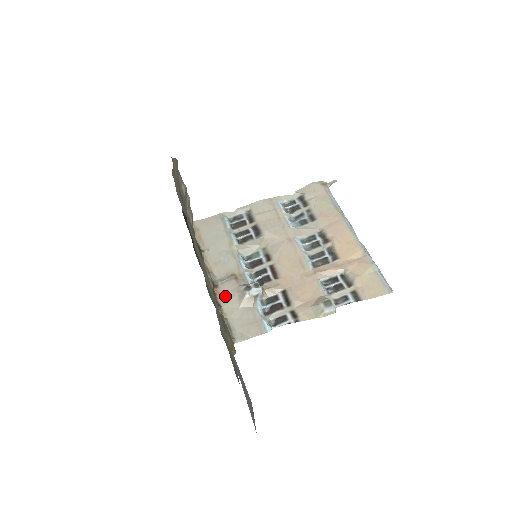
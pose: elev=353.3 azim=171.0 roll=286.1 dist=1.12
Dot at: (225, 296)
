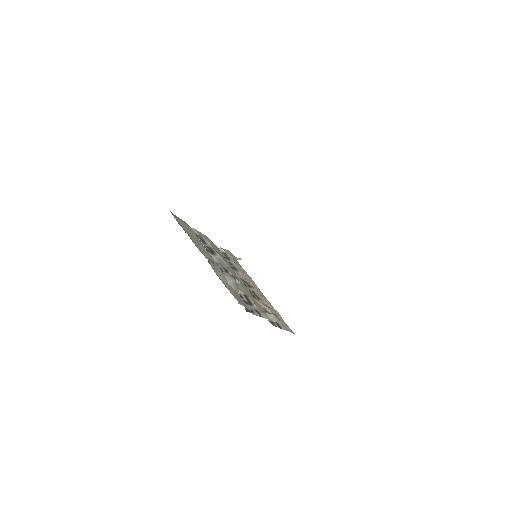
Dot at: (217, 271)
